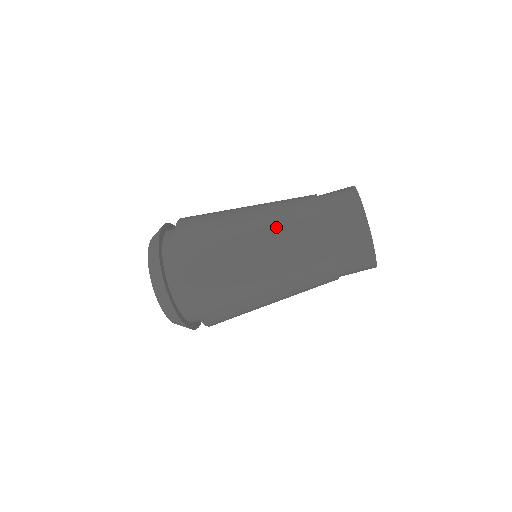
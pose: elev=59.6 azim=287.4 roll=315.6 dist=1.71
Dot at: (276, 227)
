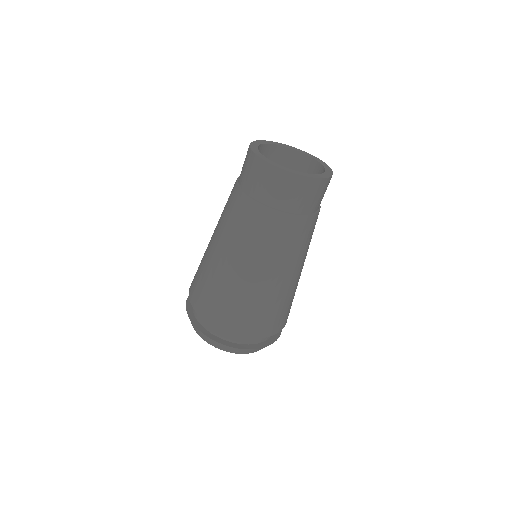
Dot at: (220, 218)
